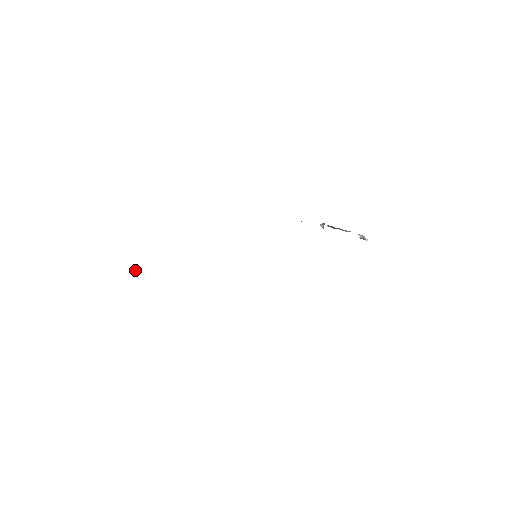
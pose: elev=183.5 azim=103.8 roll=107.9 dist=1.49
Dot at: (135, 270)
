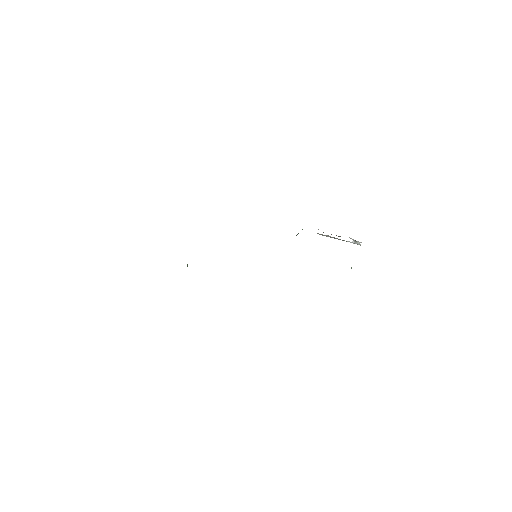
Dot at: occluded
